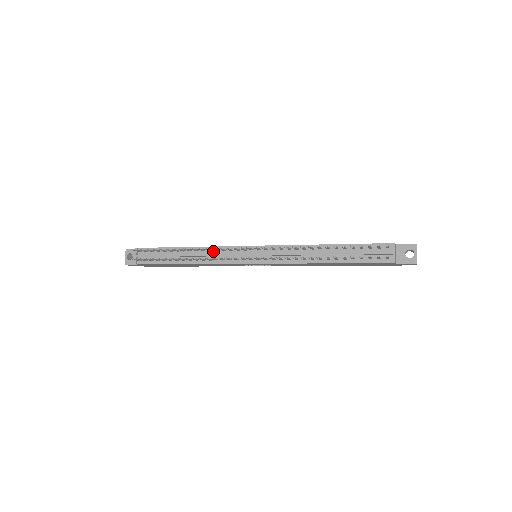
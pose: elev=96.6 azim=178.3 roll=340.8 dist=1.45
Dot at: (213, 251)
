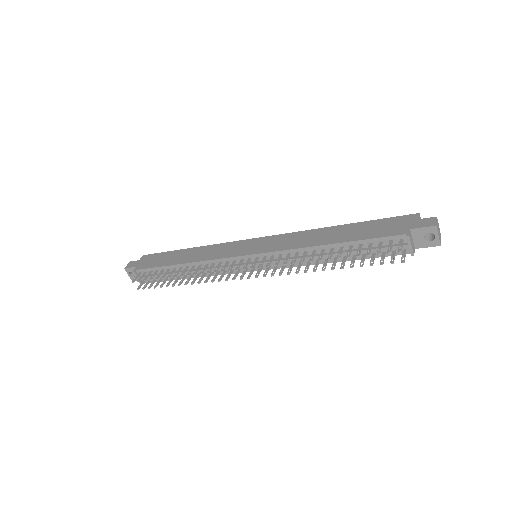
Dot at: (210, 265)
